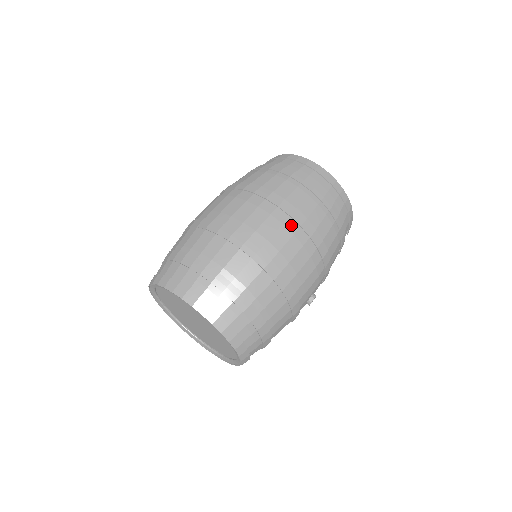
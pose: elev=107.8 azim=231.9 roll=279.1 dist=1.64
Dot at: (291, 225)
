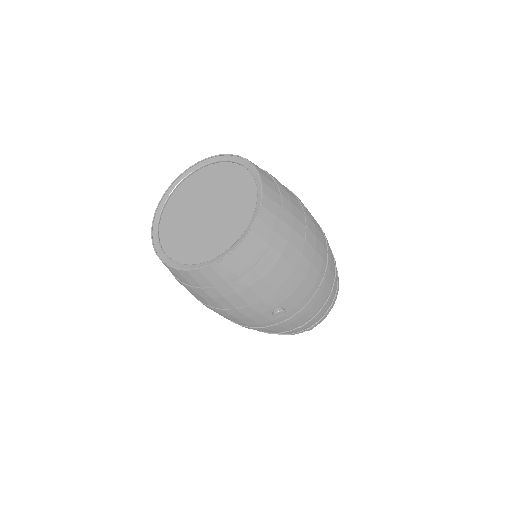
Dot at: (325, 243)
